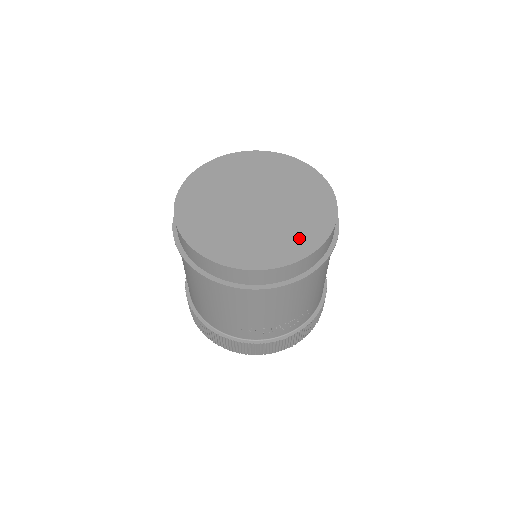
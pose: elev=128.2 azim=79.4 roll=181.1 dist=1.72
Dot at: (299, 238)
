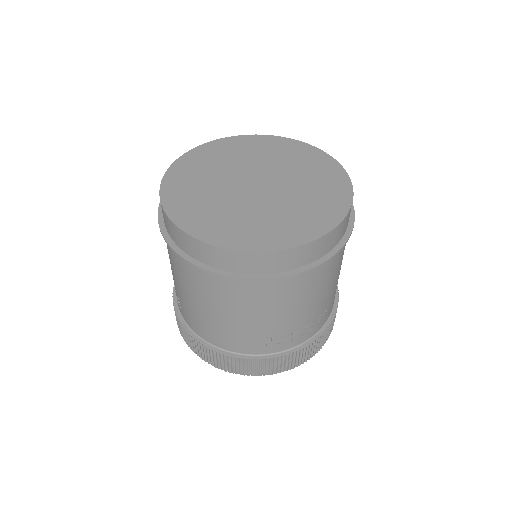
Dot at: (318, 211)
